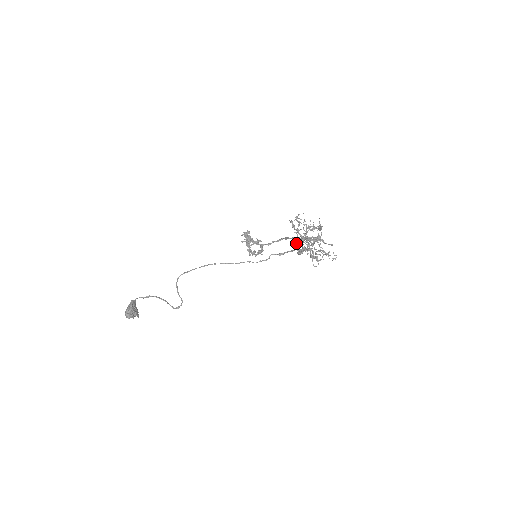
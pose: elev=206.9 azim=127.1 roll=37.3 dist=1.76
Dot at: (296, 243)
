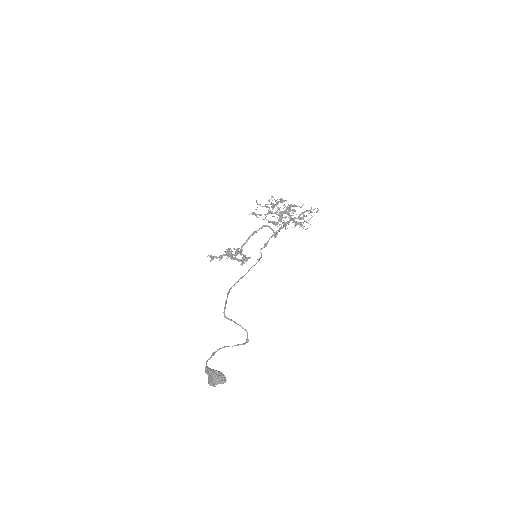
Dot at: (270, 228)
